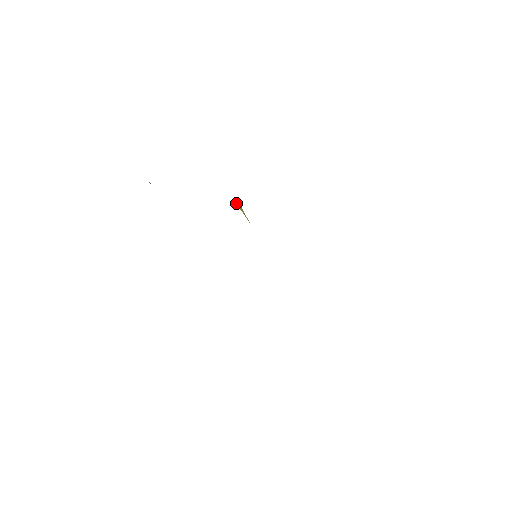
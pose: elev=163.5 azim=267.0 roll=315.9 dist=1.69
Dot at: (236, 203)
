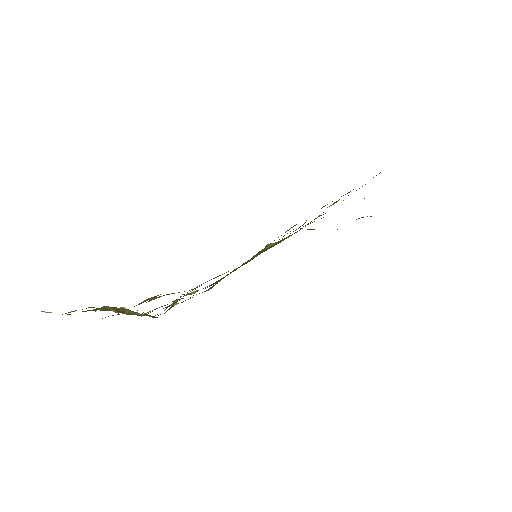
Dot at: (215, 277)
